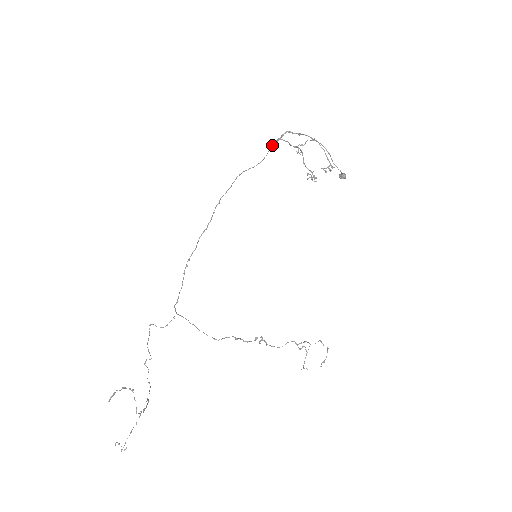
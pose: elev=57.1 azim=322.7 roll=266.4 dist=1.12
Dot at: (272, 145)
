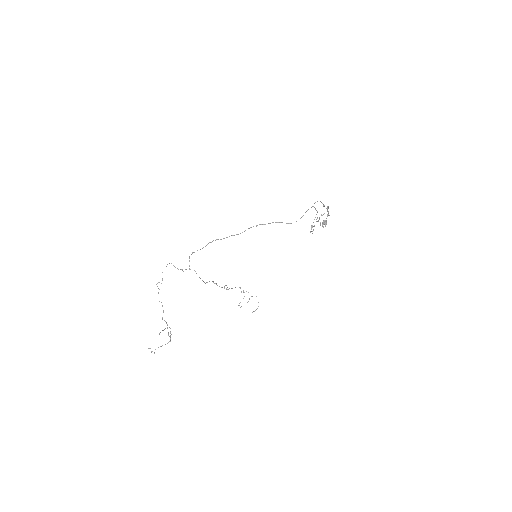
Dot at: occluded
